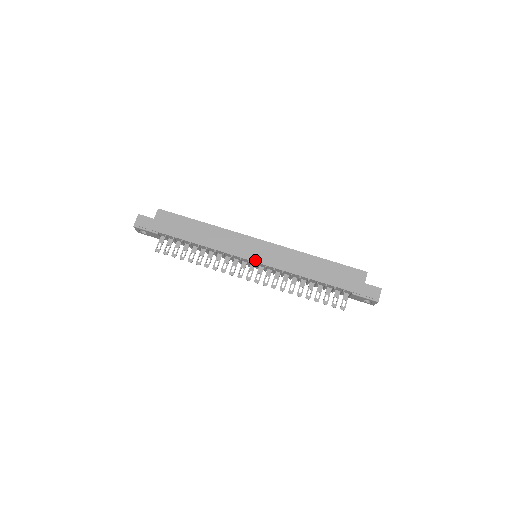
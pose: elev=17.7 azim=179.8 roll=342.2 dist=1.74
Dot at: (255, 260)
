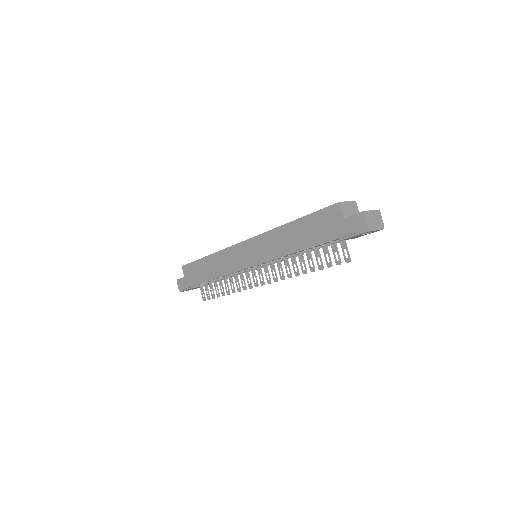
Dot at: (250, 265)
